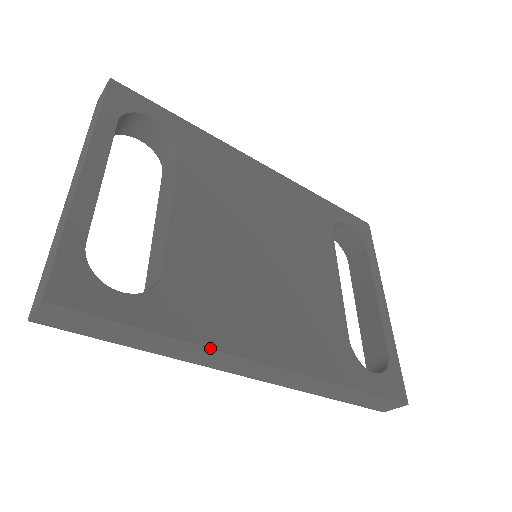
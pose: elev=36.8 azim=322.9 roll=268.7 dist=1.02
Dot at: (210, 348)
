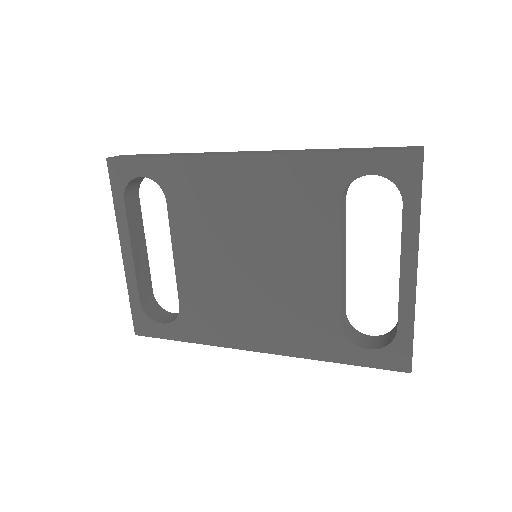
Dot at: occluded
